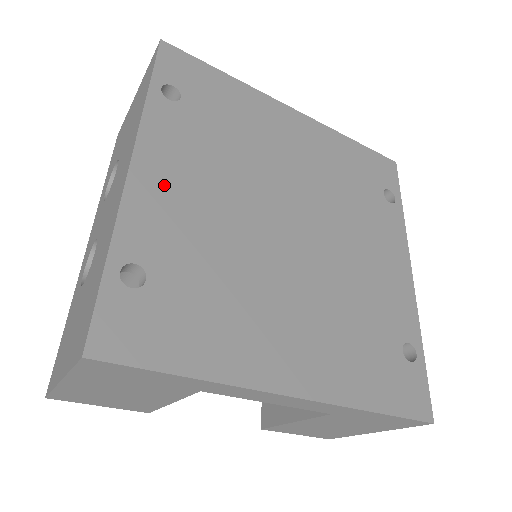
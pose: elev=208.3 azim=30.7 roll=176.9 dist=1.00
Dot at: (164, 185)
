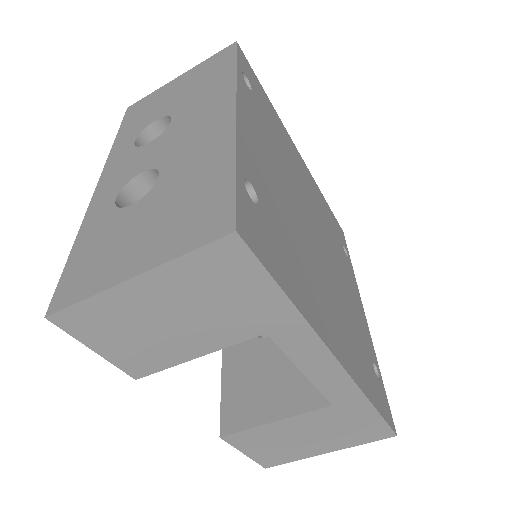
Dot at: (254, 140)
